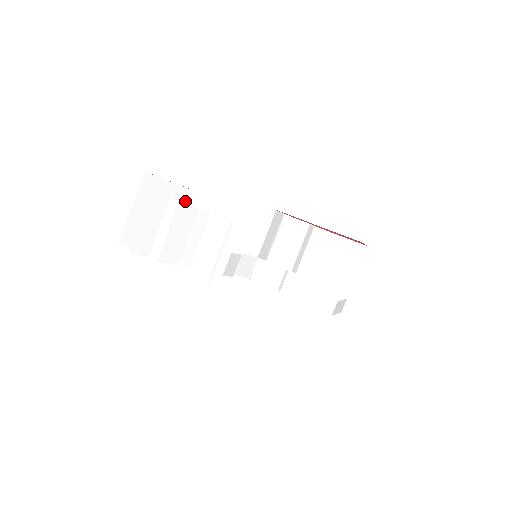
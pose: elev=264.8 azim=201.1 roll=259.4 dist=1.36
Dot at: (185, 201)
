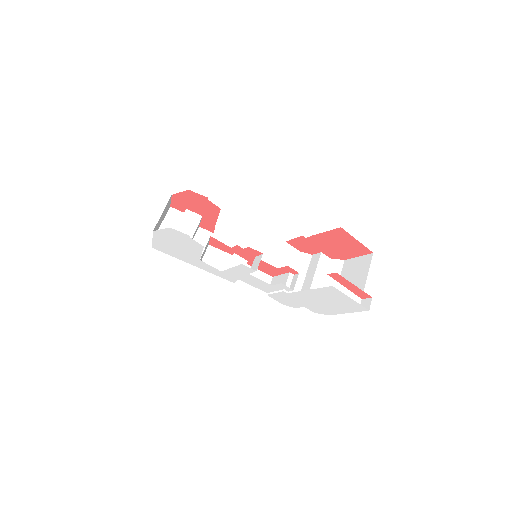
Dot at: (200, 223)
